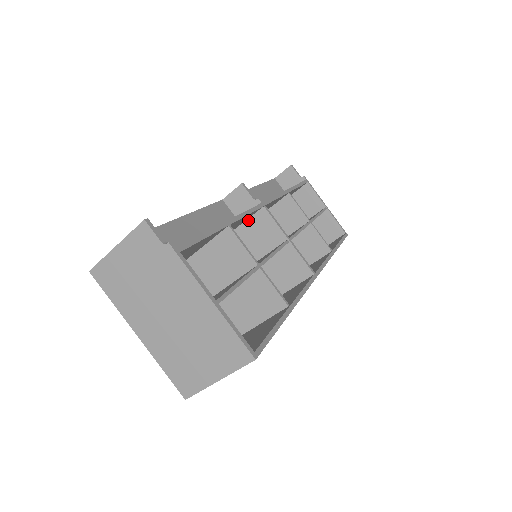
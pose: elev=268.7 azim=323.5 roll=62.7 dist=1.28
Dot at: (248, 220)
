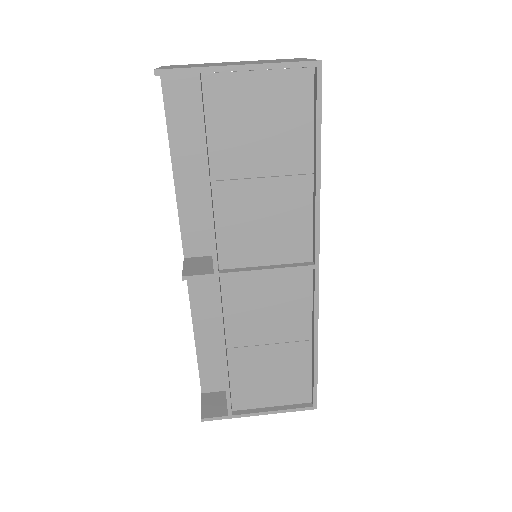
Dot at: occluded
